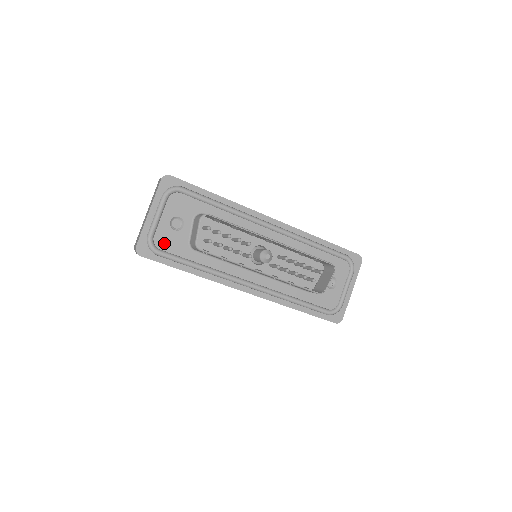
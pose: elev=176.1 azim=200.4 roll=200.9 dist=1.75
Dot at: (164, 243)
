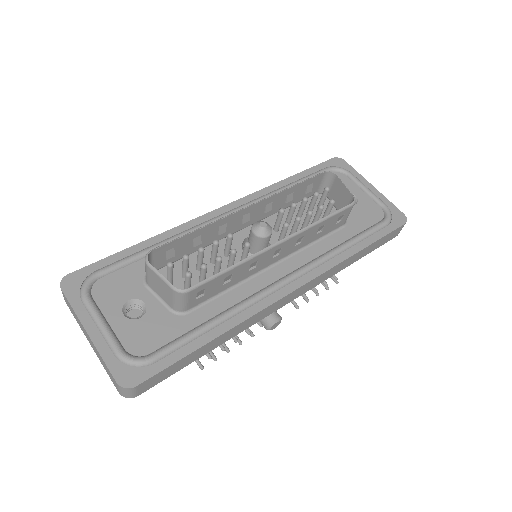
Dot at: (145, 343)
